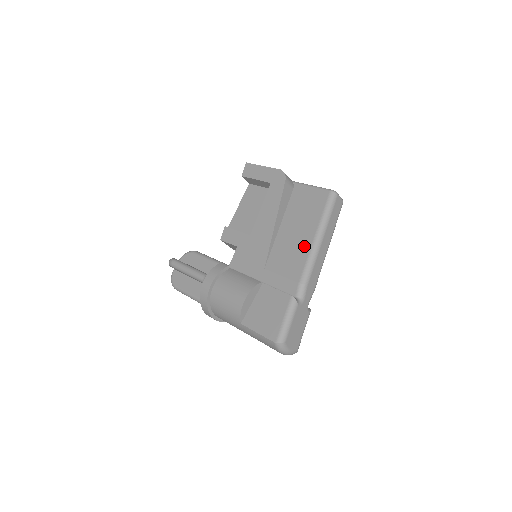
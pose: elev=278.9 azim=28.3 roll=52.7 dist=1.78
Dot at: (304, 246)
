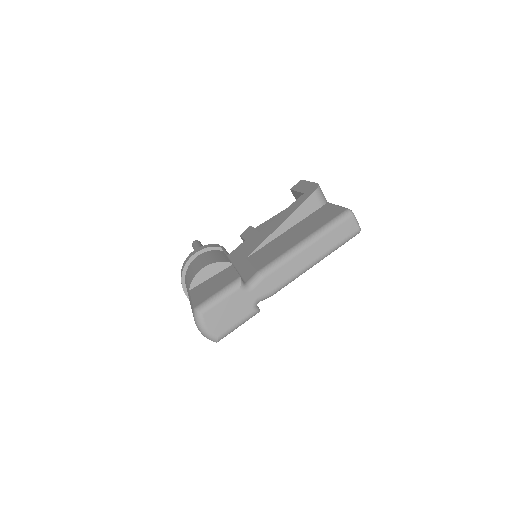
Dot at: (288, 245)
